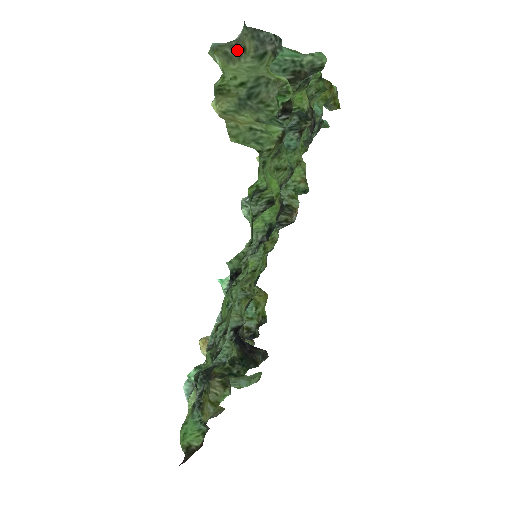
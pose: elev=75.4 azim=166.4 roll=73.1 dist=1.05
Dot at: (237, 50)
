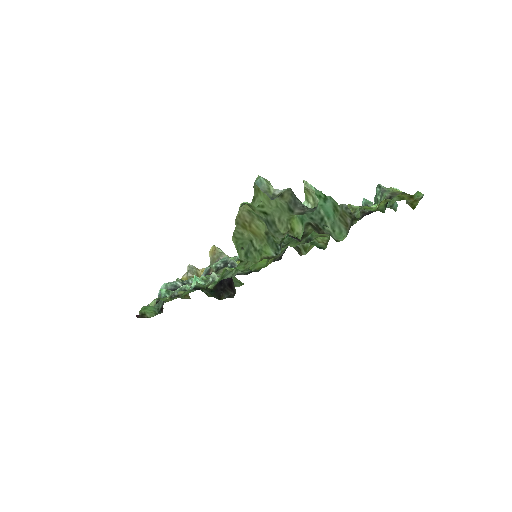
Dot at: occluded
